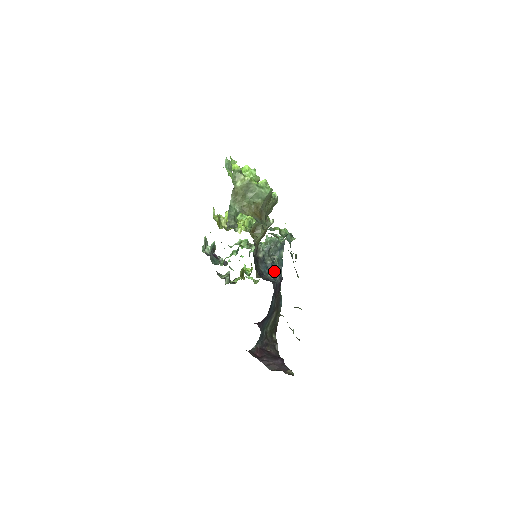
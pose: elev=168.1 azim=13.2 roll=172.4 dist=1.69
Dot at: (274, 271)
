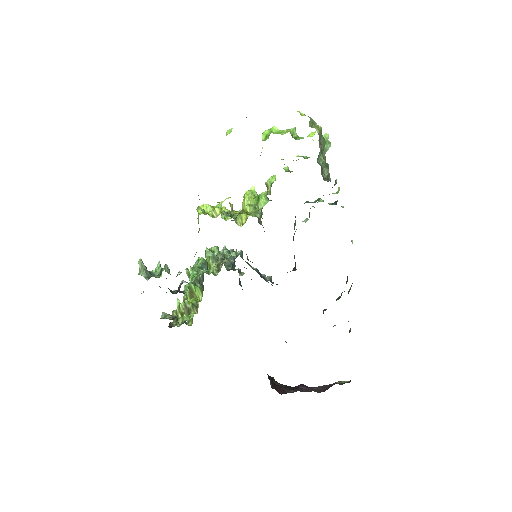
Dot at: occluded
